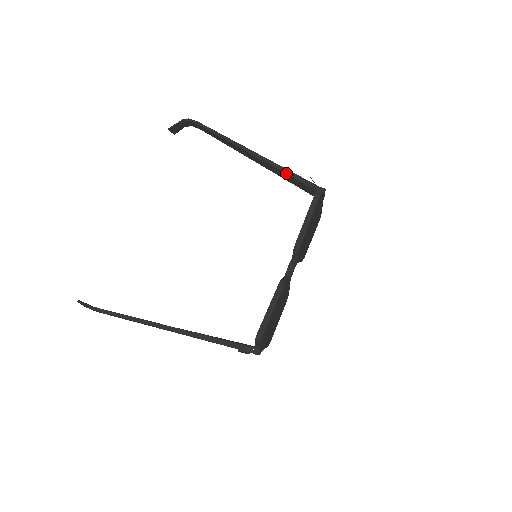
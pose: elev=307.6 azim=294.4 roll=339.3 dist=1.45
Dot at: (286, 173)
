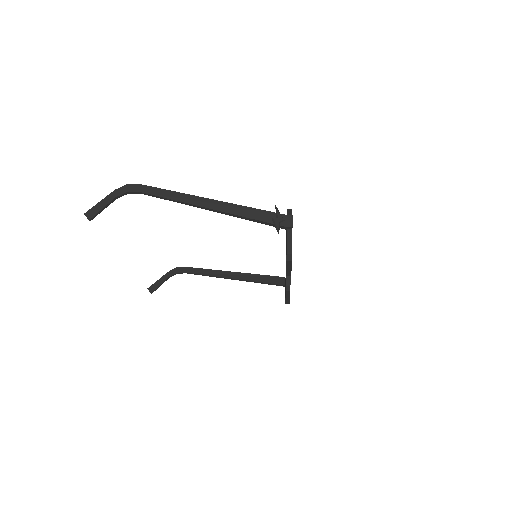
Dot at: (258, 274)
